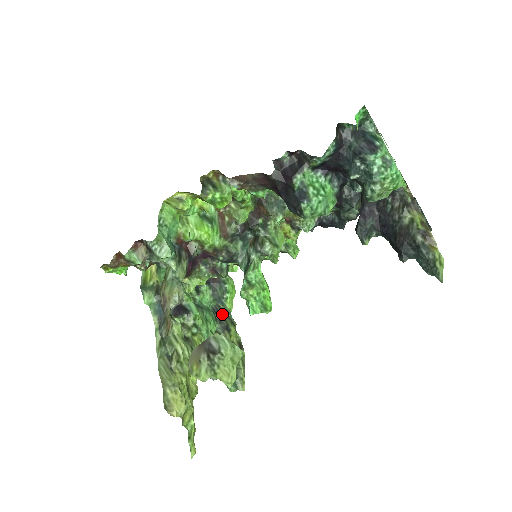
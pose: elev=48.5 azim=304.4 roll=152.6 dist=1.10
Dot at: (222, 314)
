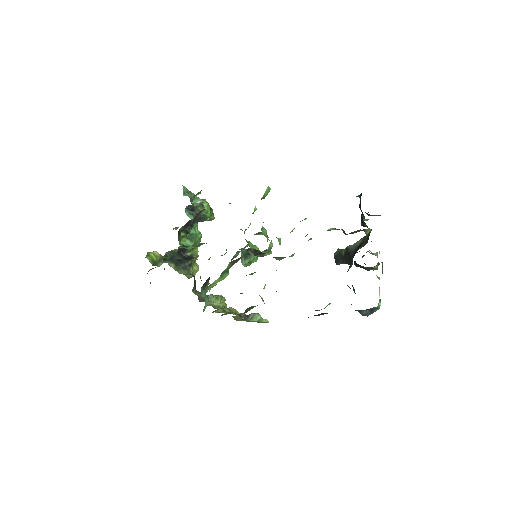
Dot at: (195, 207)
